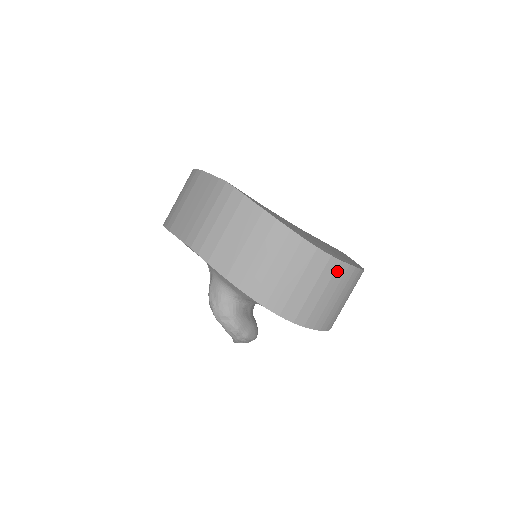
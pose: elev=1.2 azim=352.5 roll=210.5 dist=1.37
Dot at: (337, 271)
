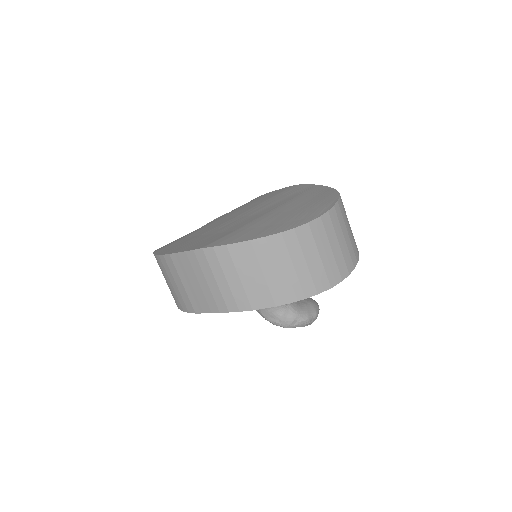
Dot at: (332, 220)
